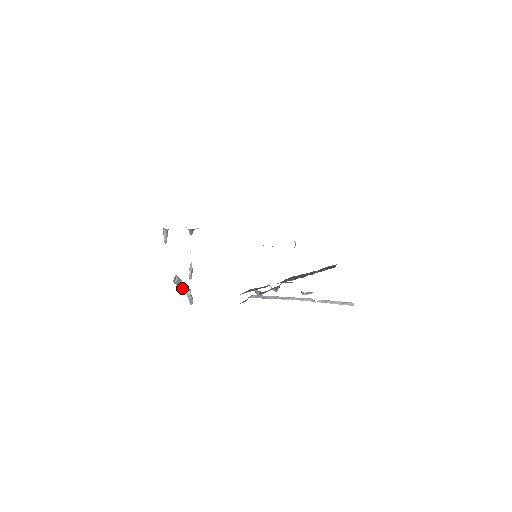
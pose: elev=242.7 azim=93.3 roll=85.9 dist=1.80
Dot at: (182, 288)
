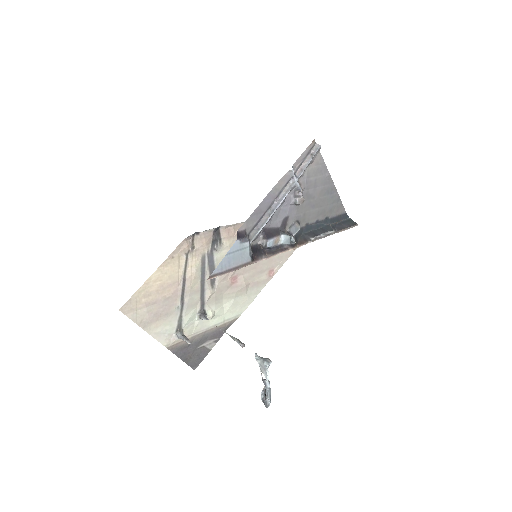
Dot at: (264, 383)
